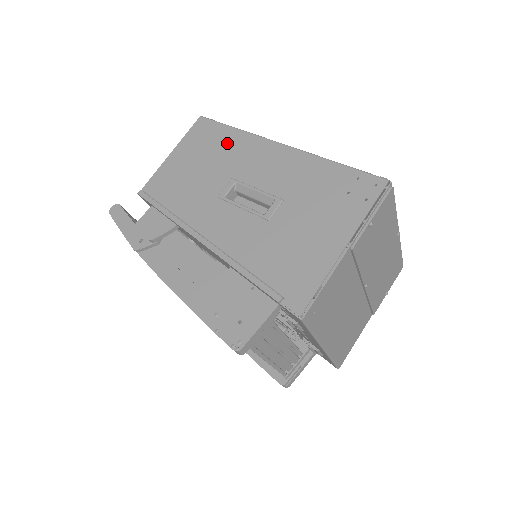
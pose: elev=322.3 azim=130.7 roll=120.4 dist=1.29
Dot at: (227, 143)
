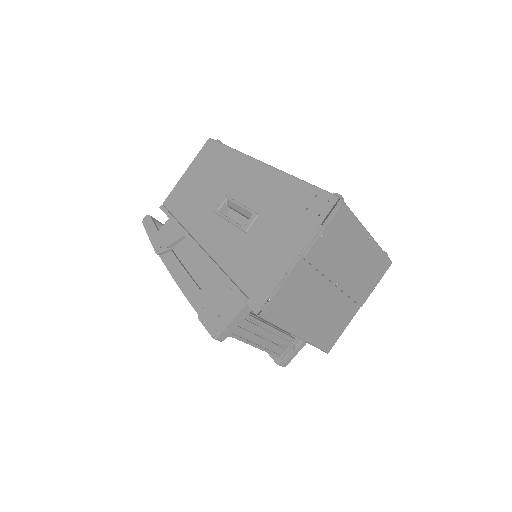
Dot at: (225, 163)
